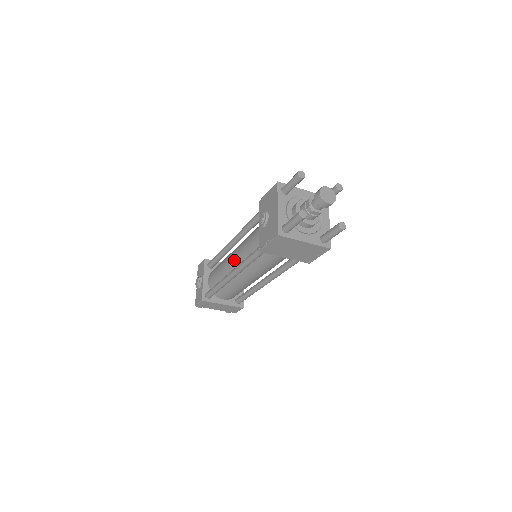
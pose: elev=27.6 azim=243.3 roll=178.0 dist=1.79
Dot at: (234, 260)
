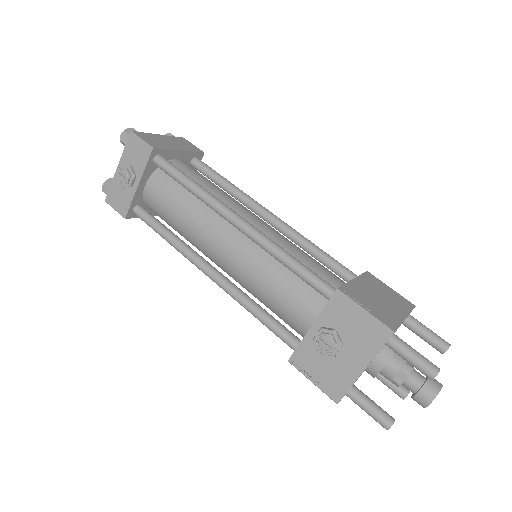
Dot at: (223, 257)
